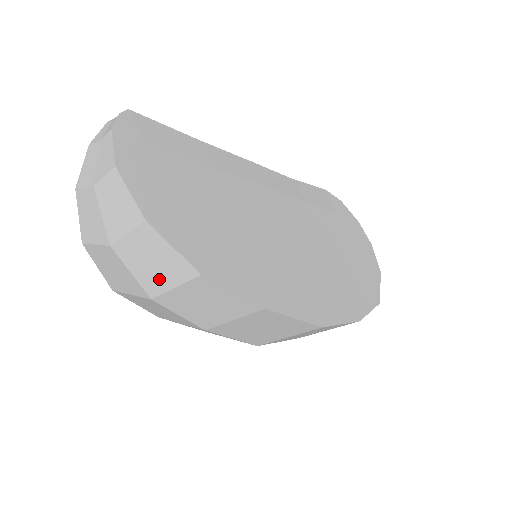
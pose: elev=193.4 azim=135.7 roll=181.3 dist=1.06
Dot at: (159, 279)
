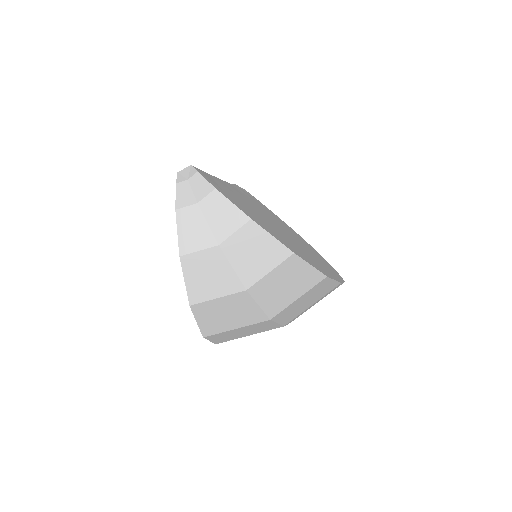
Dot at: (286, 298)
